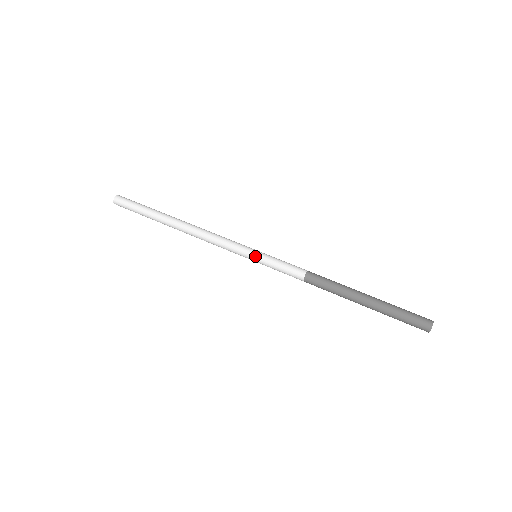
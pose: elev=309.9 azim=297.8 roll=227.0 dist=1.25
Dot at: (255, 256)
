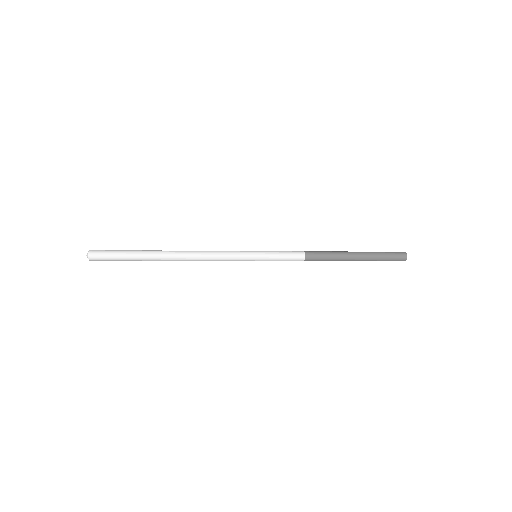
Dot at: (257, 251)
